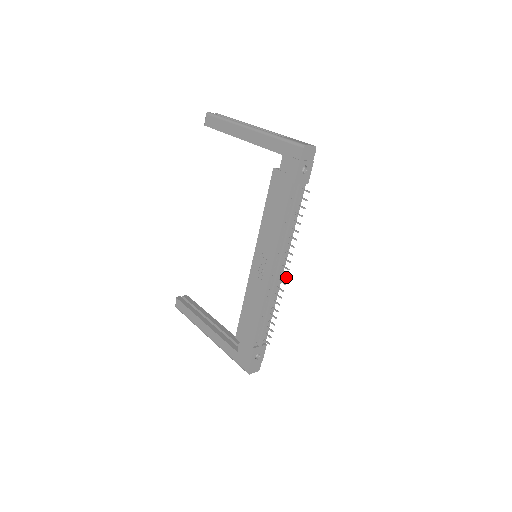
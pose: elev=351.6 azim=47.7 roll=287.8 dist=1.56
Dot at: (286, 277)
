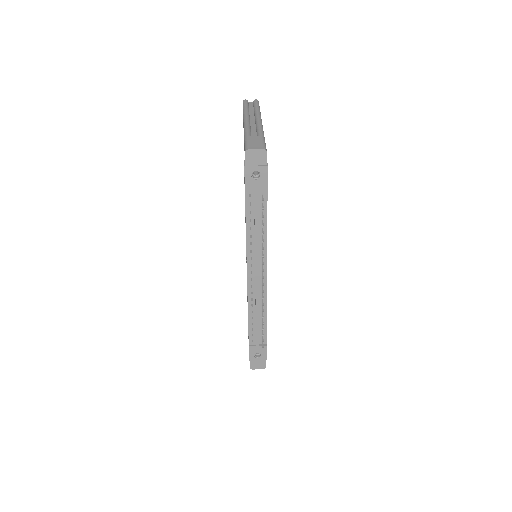
Dot at: (262, 285)
